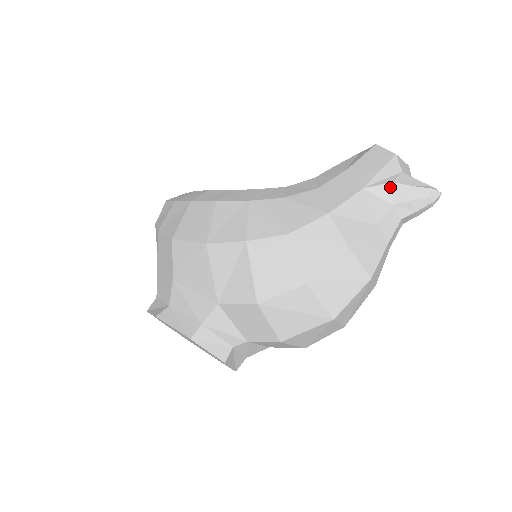
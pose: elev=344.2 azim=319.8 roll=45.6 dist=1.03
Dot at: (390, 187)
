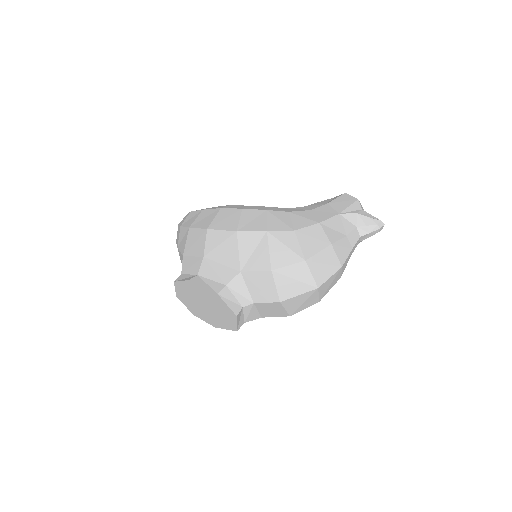
Dot at: (355, 216)
